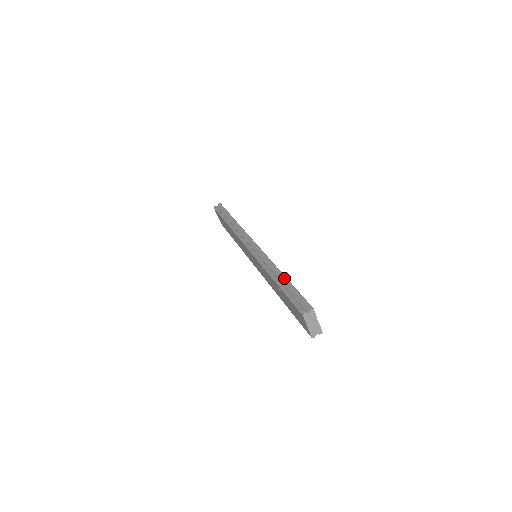
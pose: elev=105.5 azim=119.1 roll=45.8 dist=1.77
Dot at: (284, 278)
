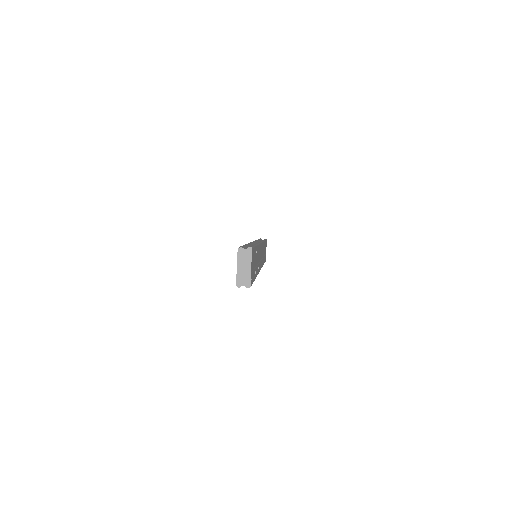
Dot at: (254, 244)
